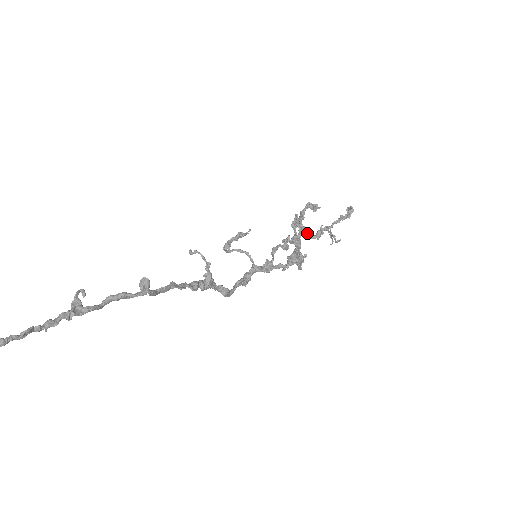
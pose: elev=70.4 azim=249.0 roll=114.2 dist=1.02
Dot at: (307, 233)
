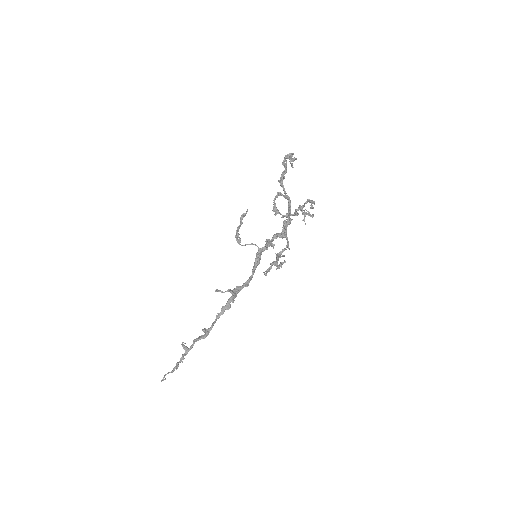
Dot at: occluded
